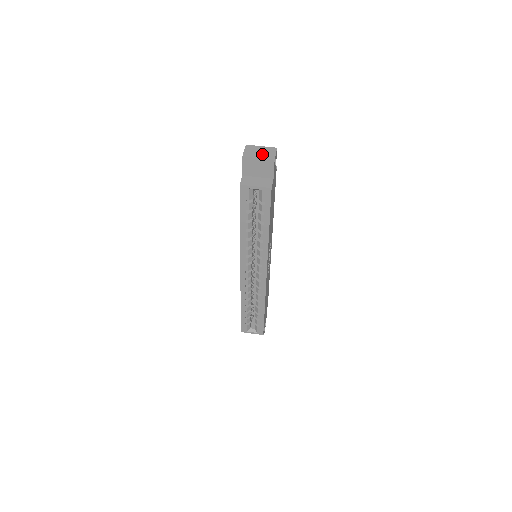
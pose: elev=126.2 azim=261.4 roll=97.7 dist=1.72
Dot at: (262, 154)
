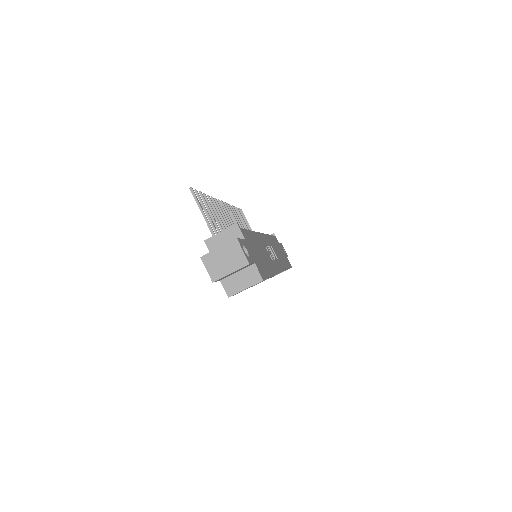
Dot at: (230, 263)
